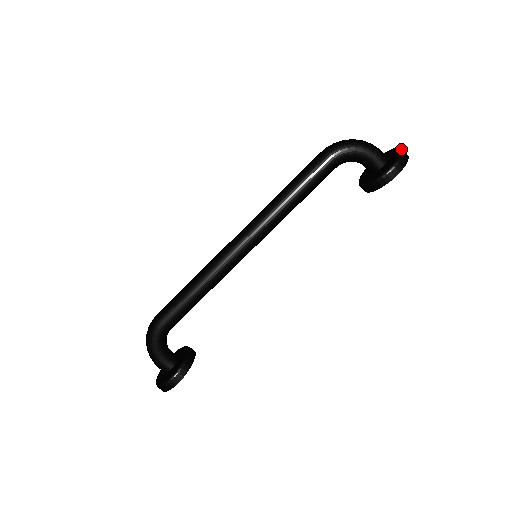
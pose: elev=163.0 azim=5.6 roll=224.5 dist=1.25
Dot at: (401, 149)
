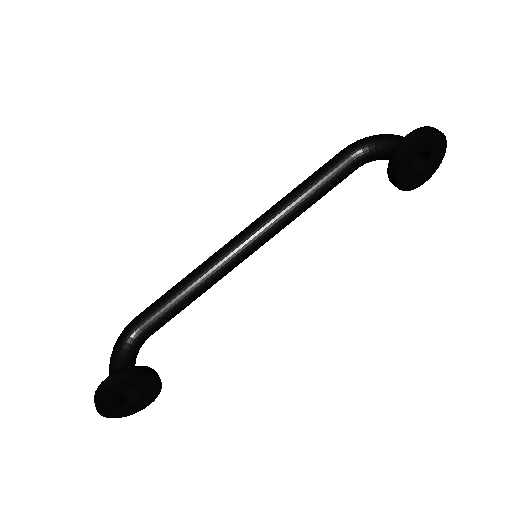
Dot at: occluded
